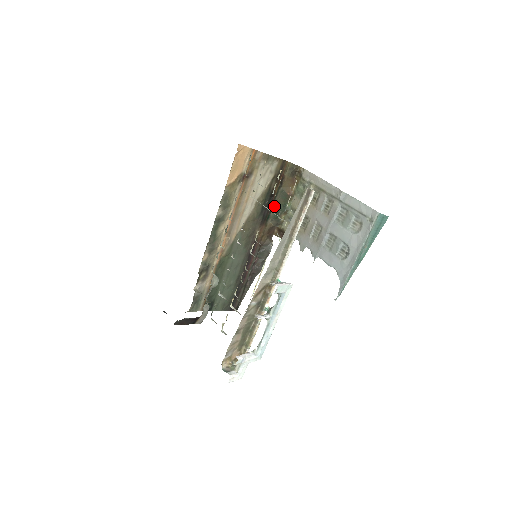
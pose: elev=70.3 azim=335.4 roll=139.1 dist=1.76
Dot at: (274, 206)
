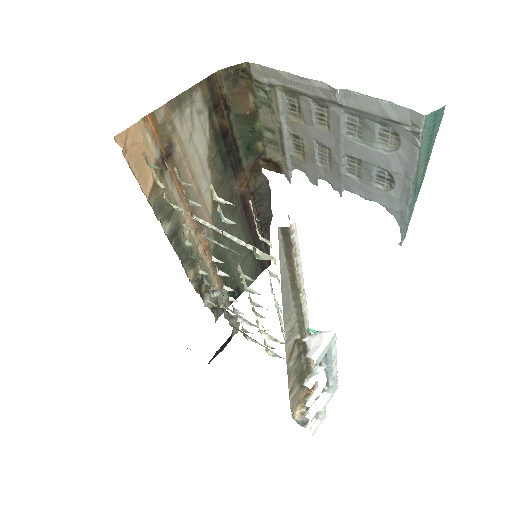
Dot at: (238, 141)
